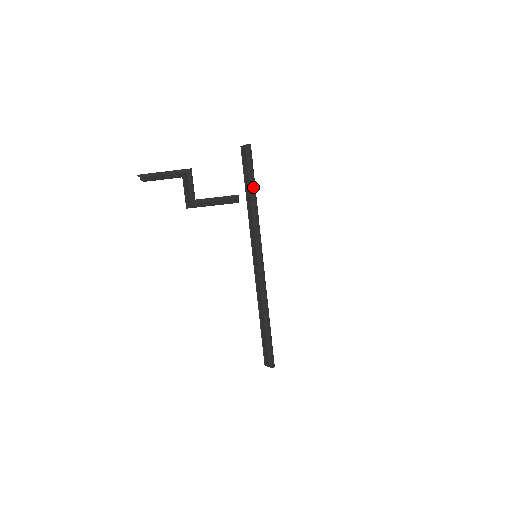
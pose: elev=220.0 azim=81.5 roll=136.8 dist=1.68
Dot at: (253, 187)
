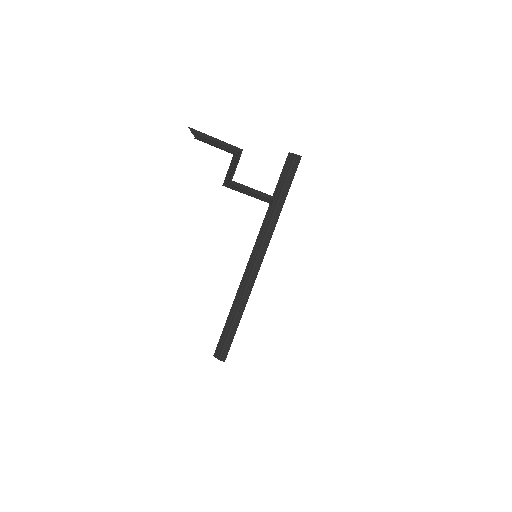
Dot at: (286, 195)
